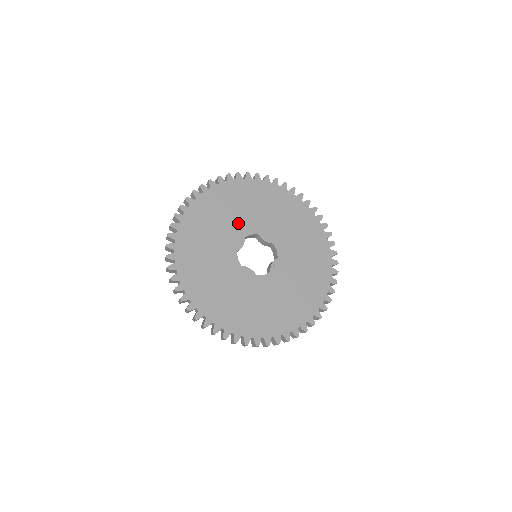
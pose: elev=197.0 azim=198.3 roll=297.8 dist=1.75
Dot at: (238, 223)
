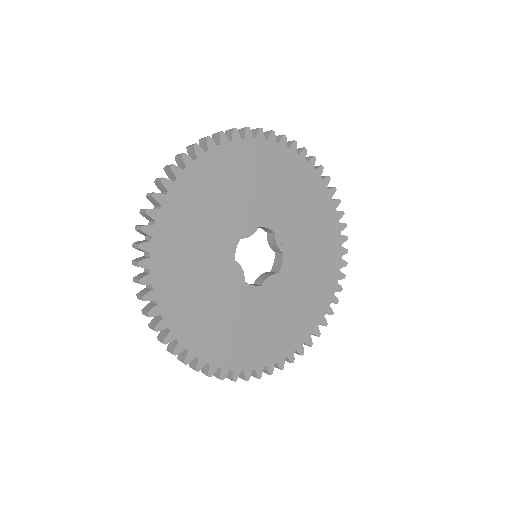
Dot at: (215, 259)
